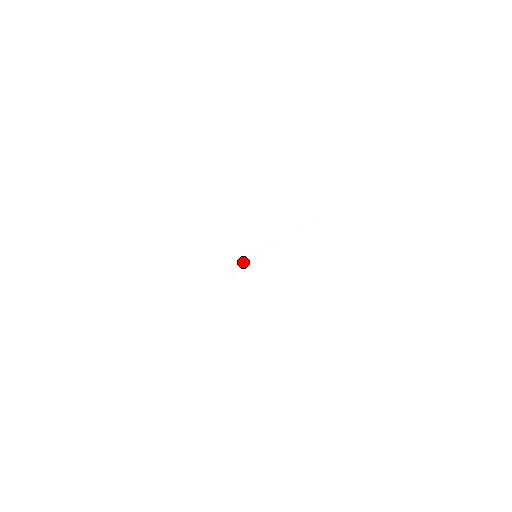
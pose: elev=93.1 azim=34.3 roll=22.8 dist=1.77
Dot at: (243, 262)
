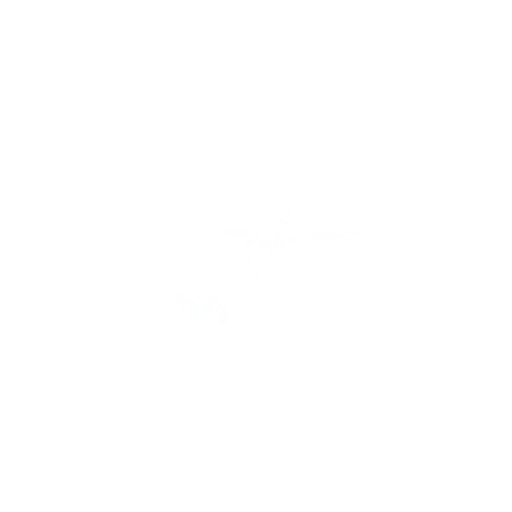
Dot at: (226, 315)
